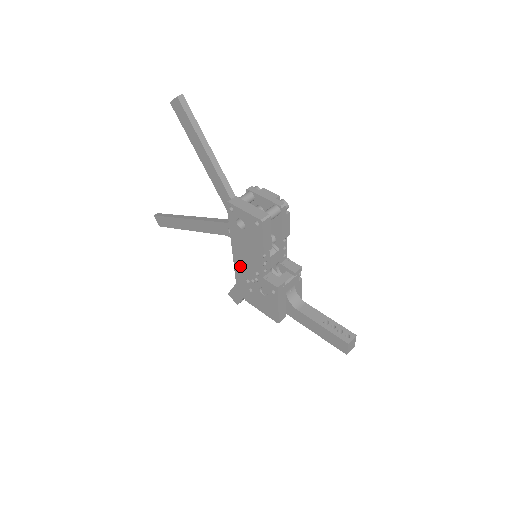
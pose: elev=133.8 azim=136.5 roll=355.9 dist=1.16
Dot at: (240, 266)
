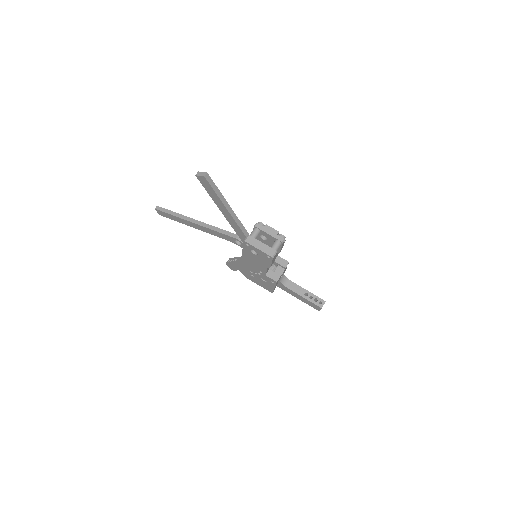
Dot at: (246, 265)
